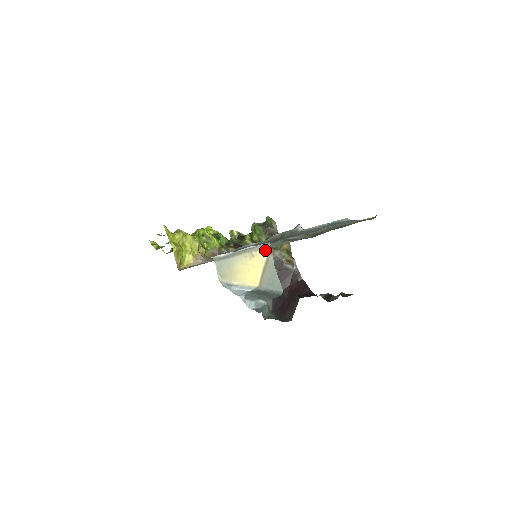
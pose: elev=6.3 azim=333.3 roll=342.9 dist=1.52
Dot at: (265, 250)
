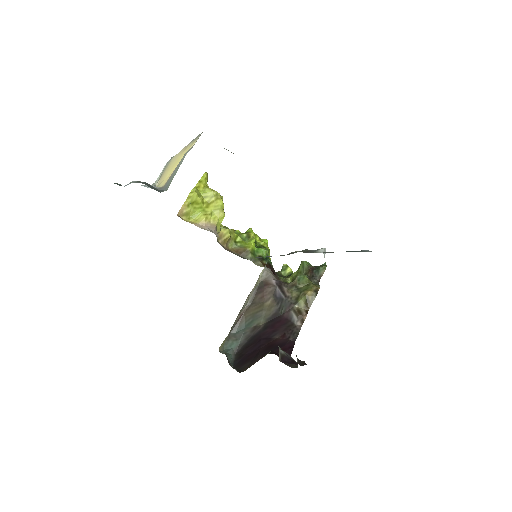
Dot at: (197, 139)
